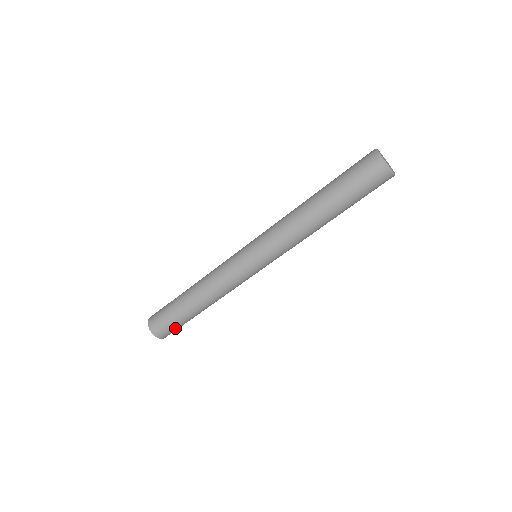
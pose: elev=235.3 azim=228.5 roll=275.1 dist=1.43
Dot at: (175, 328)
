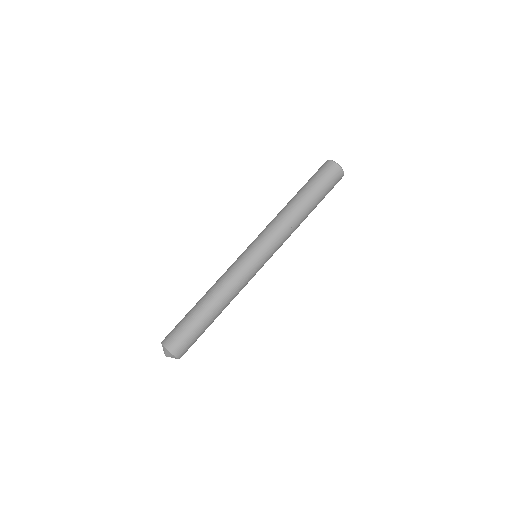
Dot at: (180, 332)
